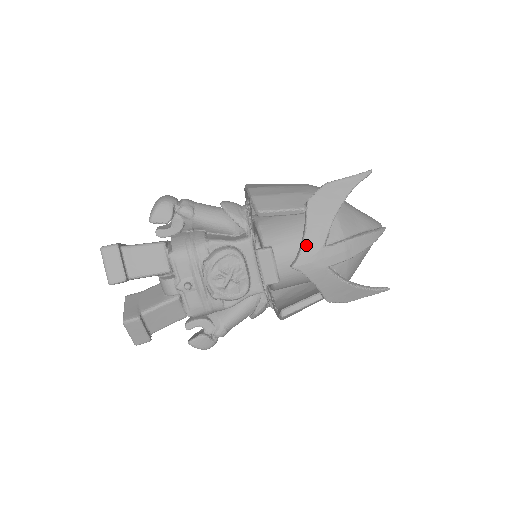
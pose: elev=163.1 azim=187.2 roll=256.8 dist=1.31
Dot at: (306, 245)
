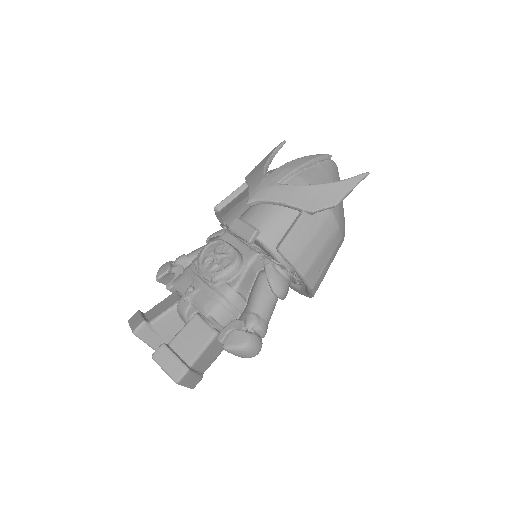
Dot at: (251, 187)
